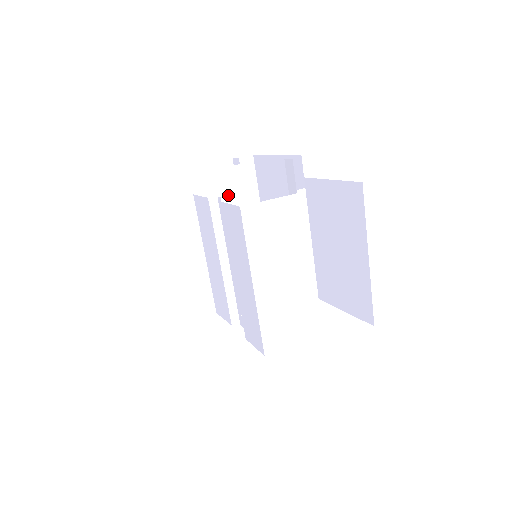
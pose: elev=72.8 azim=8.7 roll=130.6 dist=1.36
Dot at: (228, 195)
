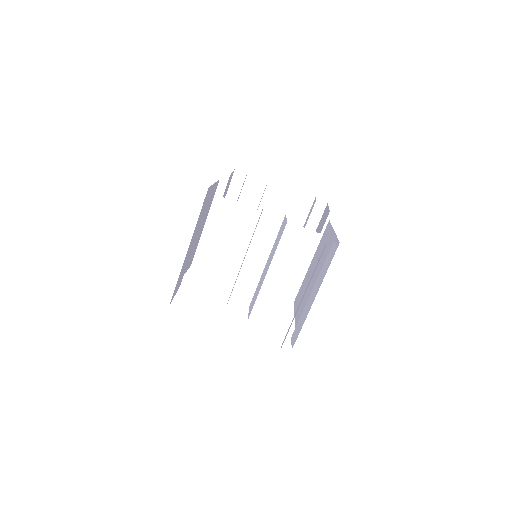
Dot at: occluded
